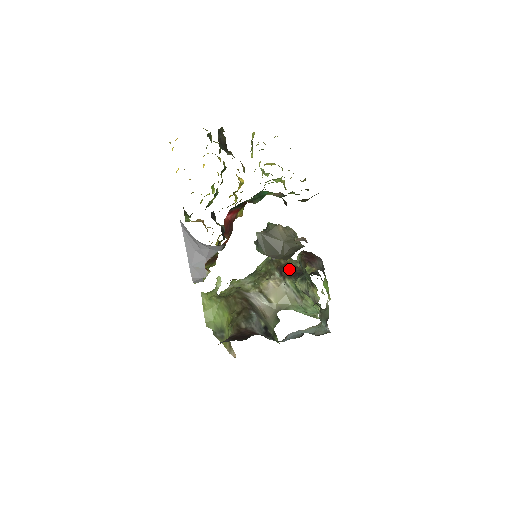
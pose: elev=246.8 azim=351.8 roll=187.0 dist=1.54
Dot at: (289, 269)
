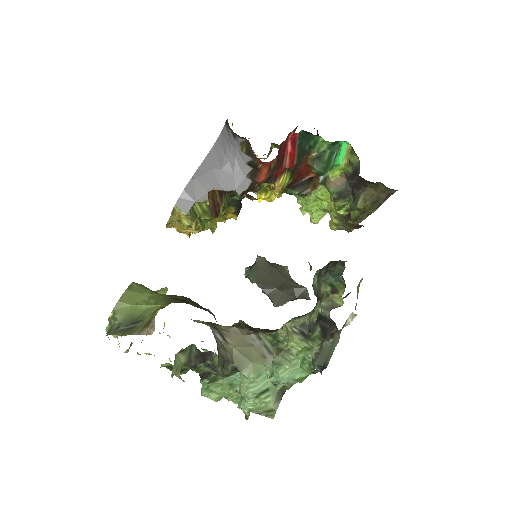
Dot at: (266, 329)
